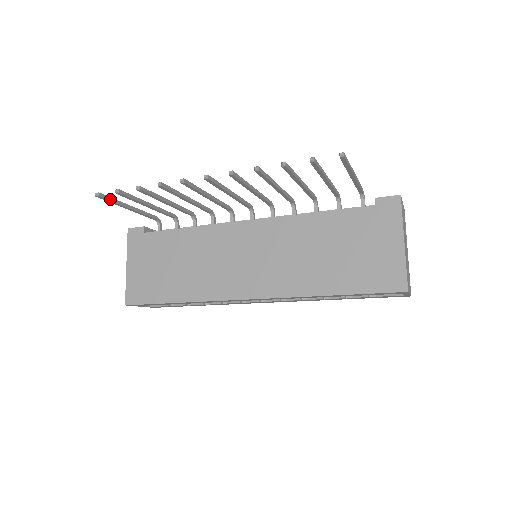
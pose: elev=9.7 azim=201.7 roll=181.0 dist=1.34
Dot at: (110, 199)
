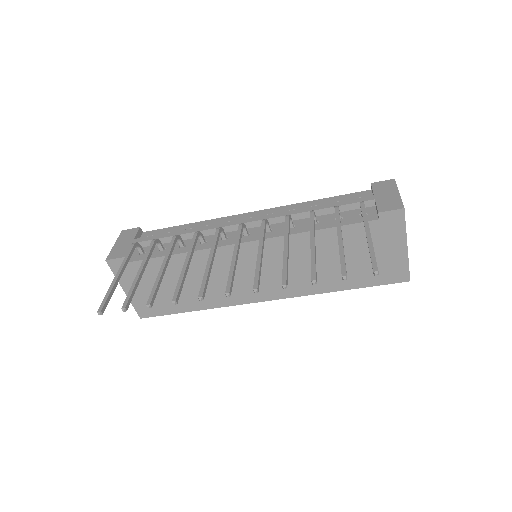
Dot at: (108, 300)
